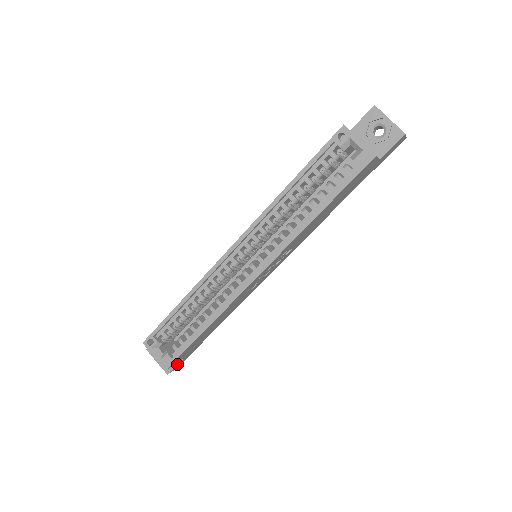
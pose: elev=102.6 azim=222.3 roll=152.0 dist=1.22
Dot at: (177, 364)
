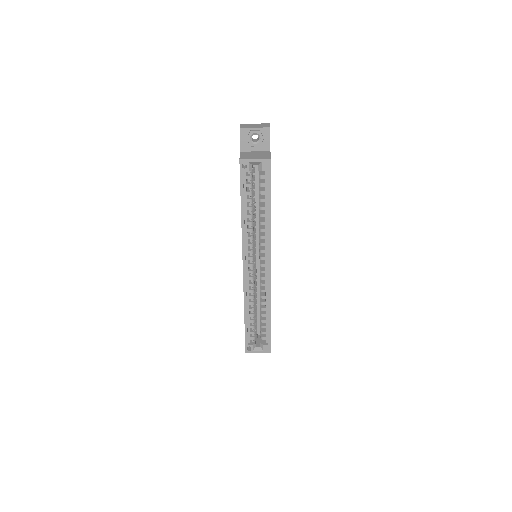
Dot at: occluded
